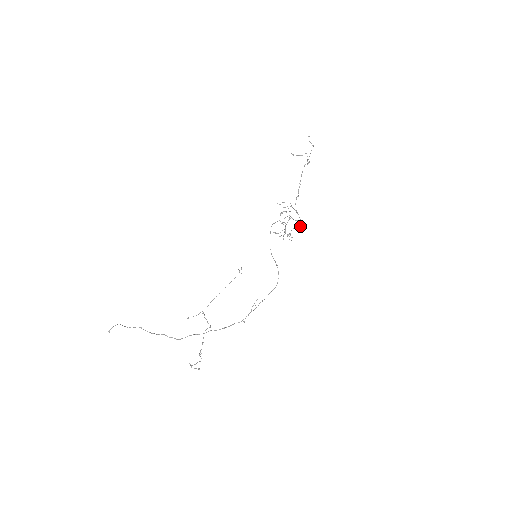
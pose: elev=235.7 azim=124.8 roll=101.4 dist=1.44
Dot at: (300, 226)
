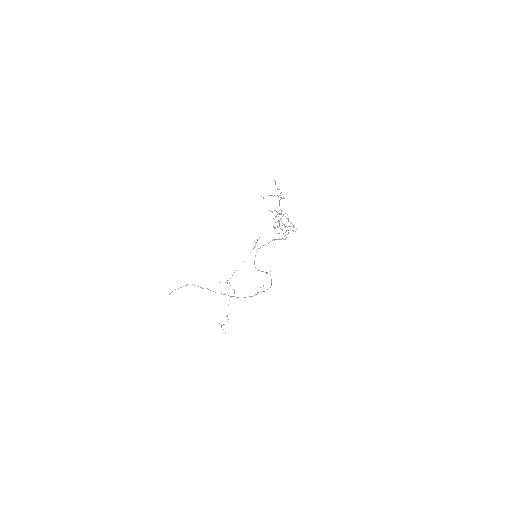
Dot at: (293, 230)
